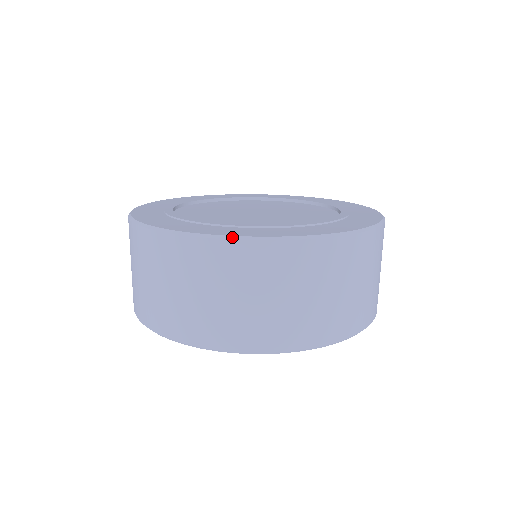
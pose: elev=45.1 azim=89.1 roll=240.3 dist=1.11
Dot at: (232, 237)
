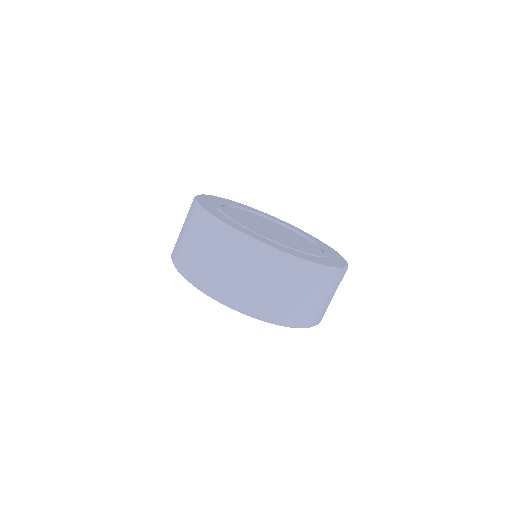
Dot at: (314, 263)
